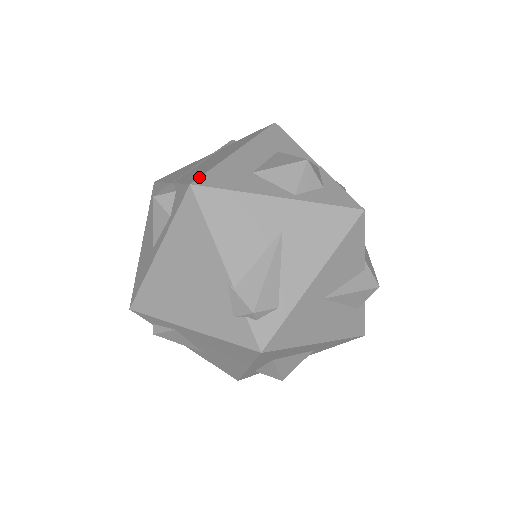
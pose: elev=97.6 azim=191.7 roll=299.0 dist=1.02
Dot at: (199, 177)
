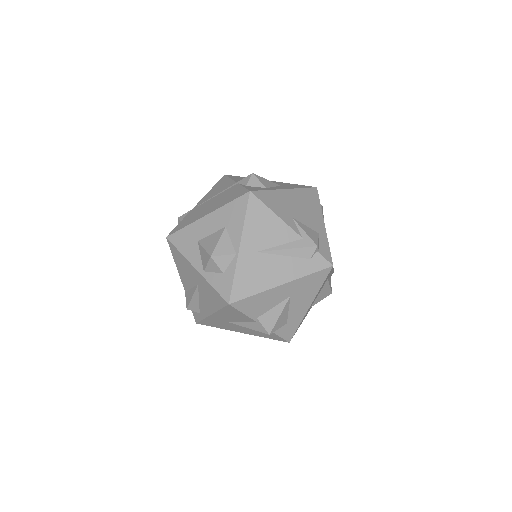
Dot at: (172, 233)
